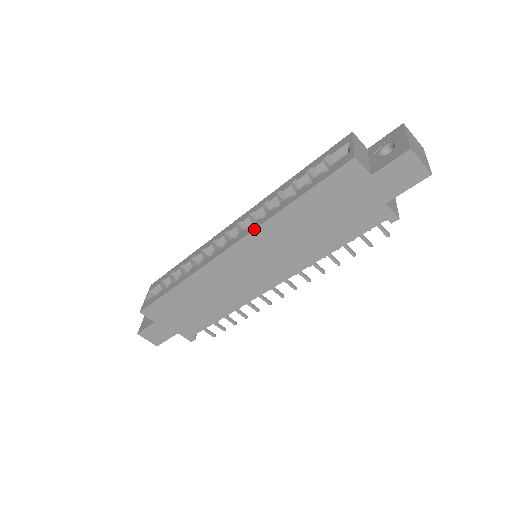
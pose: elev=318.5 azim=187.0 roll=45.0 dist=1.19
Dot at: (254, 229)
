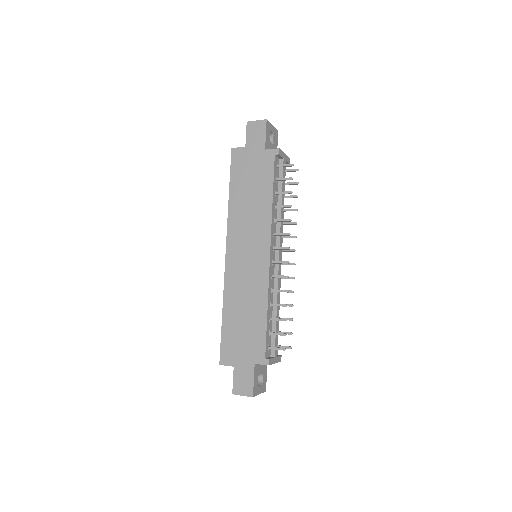
Dot at: (227, 227)
